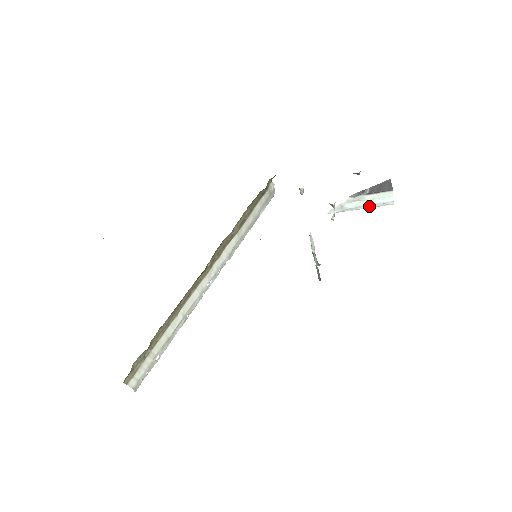
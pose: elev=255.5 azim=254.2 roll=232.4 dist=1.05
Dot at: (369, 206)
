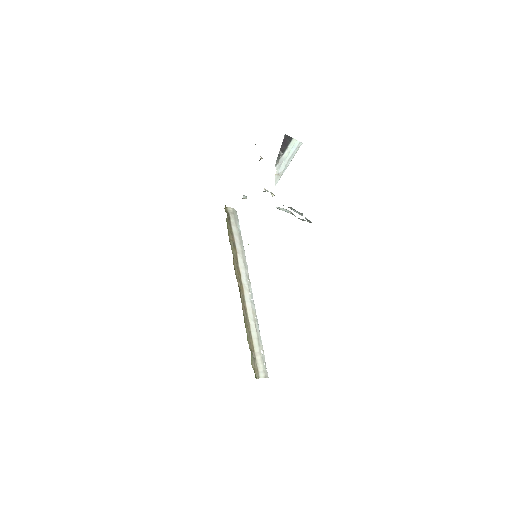
Dot at: (291, 158)
